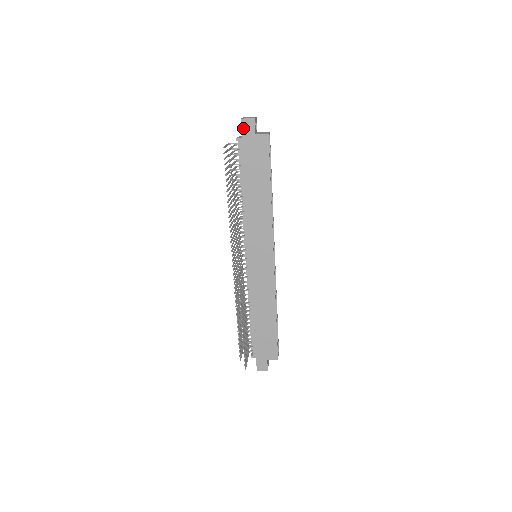
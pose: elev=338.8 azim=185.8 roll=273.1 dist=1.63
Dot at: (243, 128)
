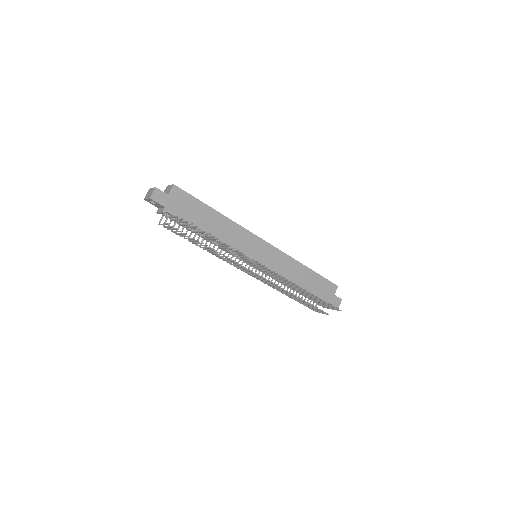
Dot at: (158, 201)
